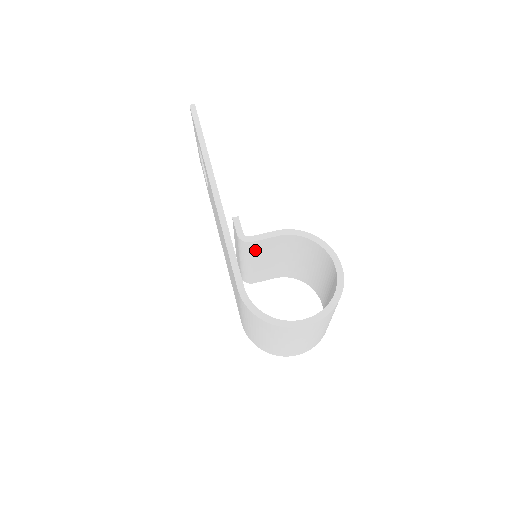
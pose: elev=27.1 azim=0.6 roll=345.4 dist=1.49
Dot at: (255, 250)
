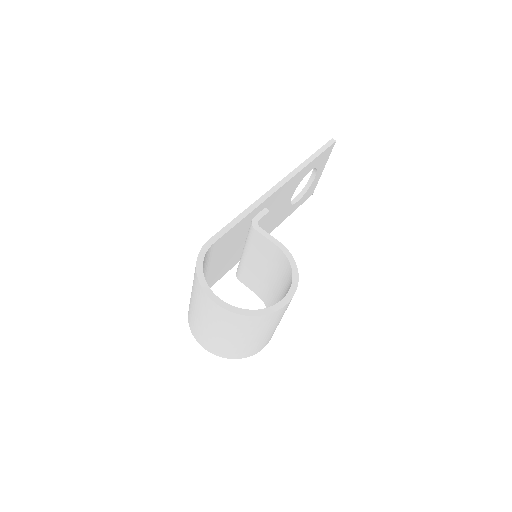
Dot at: (255, 242)
